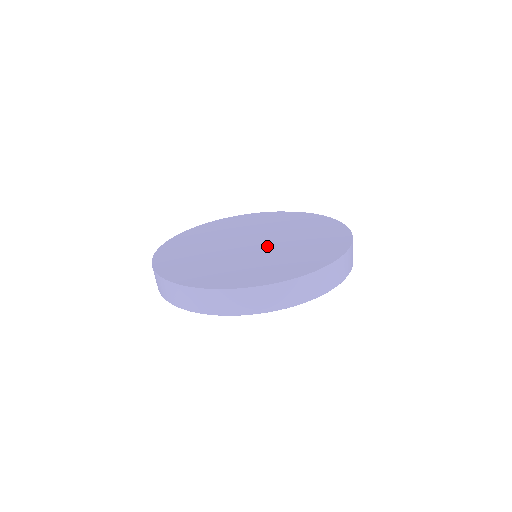
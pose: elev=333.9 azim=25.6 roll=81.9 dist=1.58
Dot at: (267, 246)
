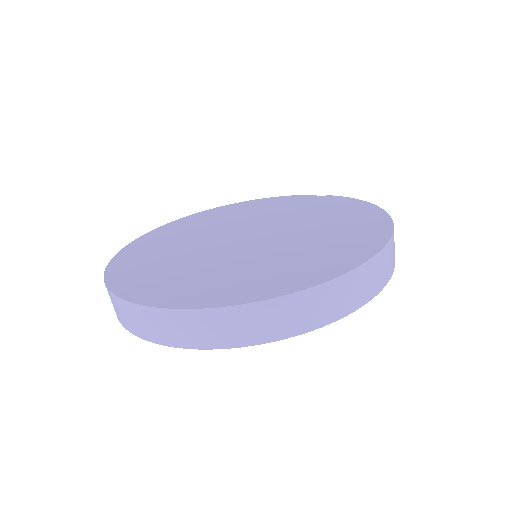
Dot at: (262, 243)
